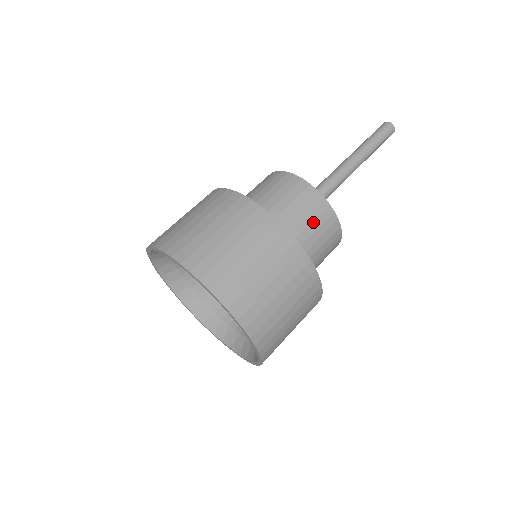
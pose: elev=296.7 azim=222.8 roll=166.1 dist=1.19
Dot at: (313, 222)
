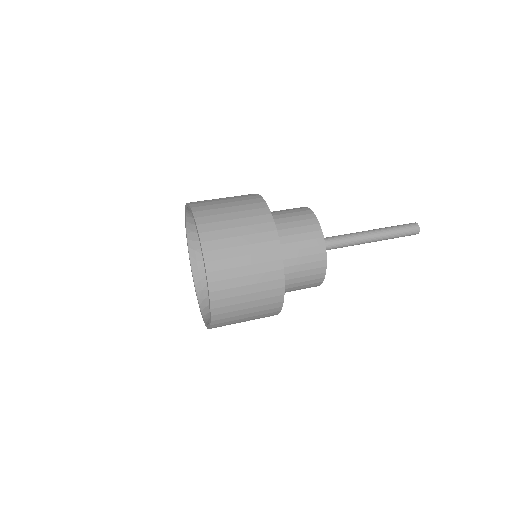
Dot at: (297, 222)
